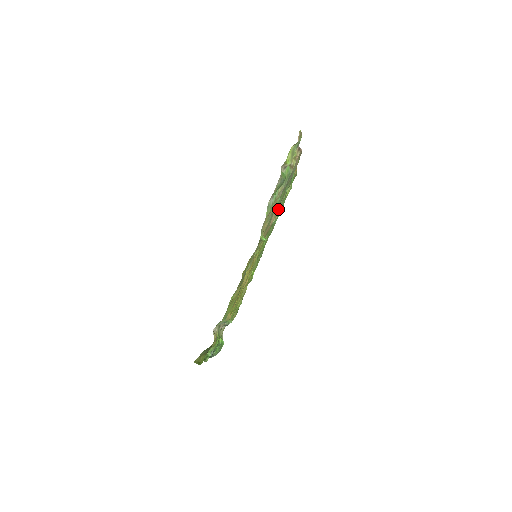
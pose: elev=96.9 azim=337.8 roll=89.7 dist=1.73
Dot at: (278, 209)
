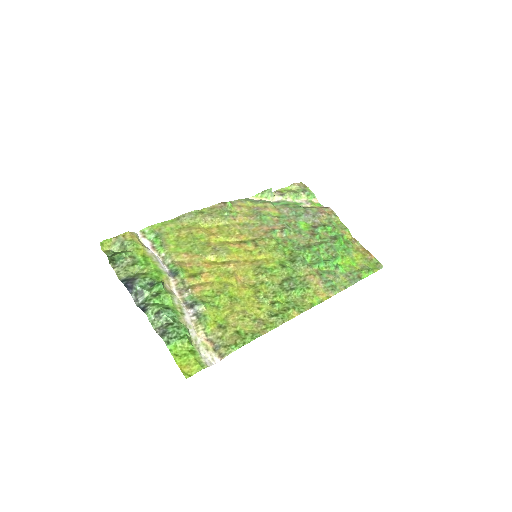
Dot at: (290, 228)
